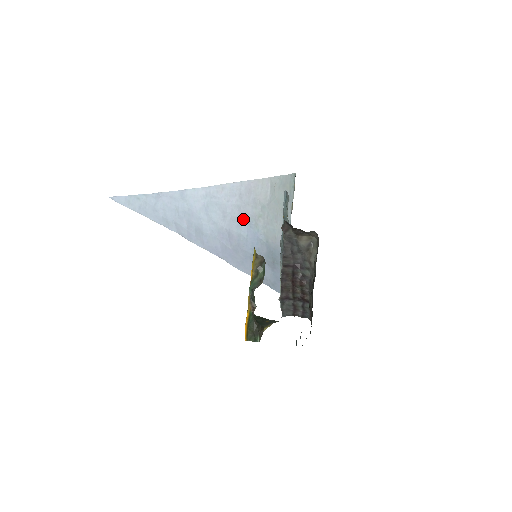
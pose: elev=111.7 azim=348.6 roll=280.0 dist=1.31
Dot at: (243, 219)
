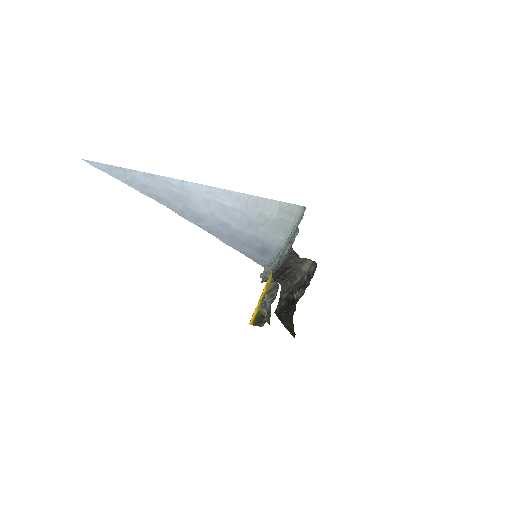
Dot at: (245, 222)
